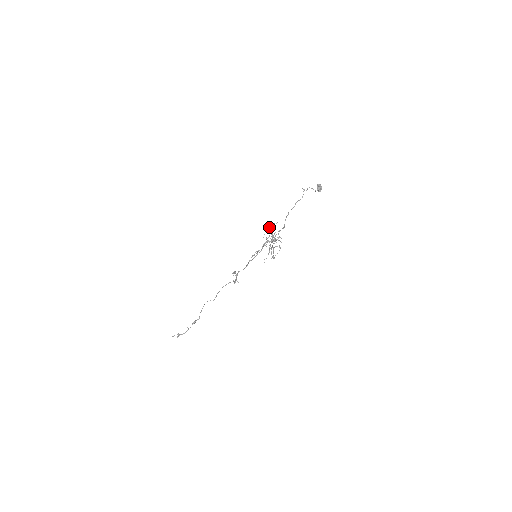
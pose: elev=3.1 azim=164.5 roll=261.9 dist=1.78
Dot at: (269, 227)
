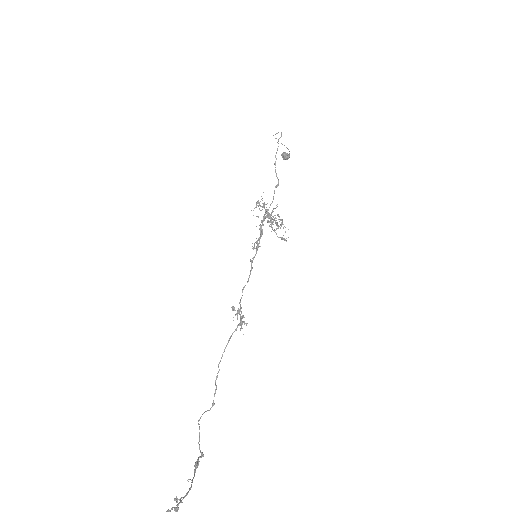
Dot at: occluded
